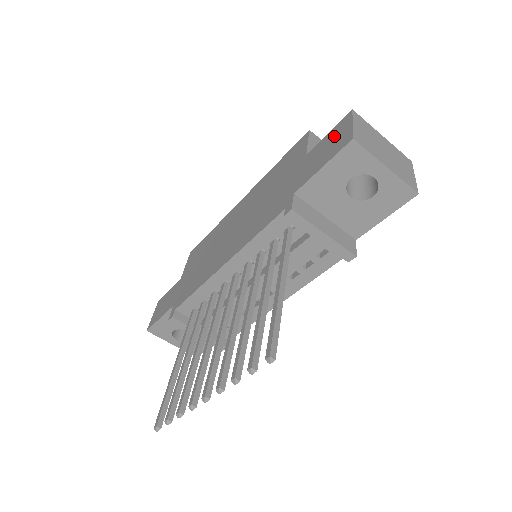
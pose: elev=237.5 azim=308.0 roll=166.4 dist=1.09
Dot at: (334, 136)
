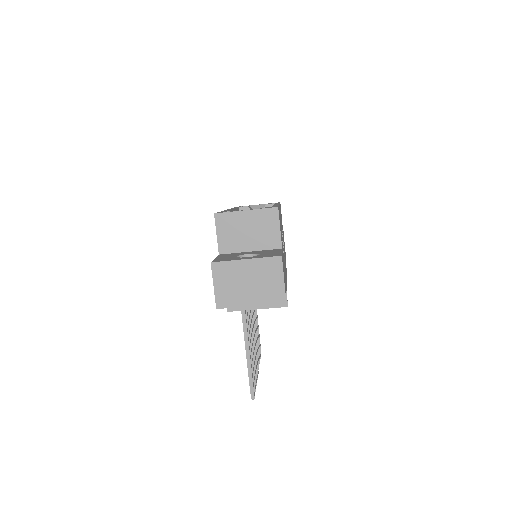
Dot at: occluded
